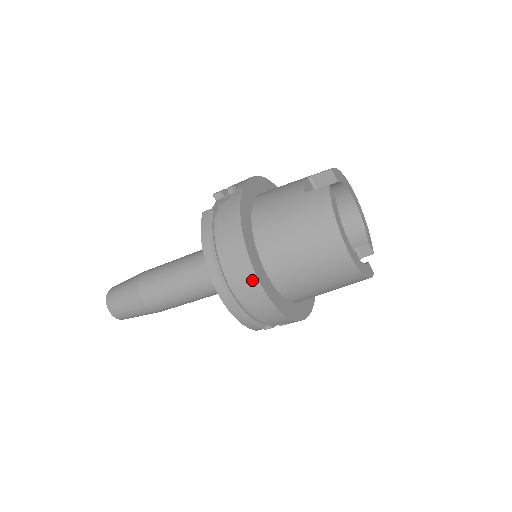
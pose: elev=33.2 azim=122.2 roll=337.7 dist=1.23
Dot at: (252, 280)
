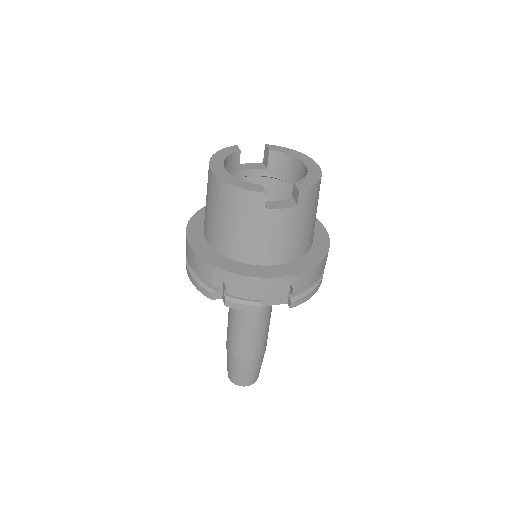
Dot at: occluded
